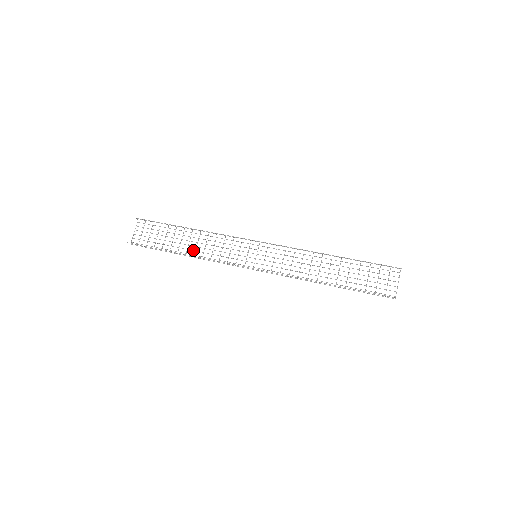
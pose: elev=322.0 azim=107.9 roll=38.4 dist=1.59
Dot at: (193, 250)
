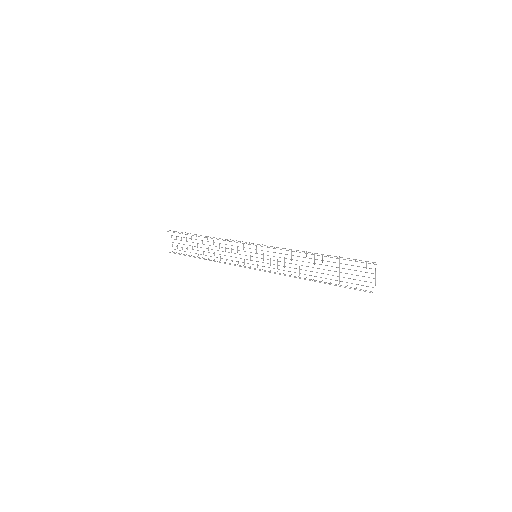
Dot at: (213, 253)
